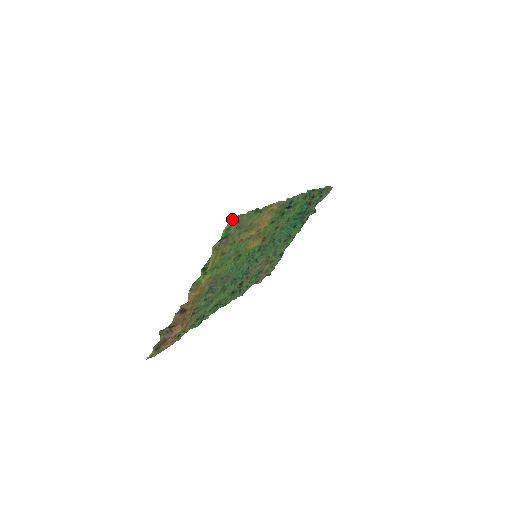
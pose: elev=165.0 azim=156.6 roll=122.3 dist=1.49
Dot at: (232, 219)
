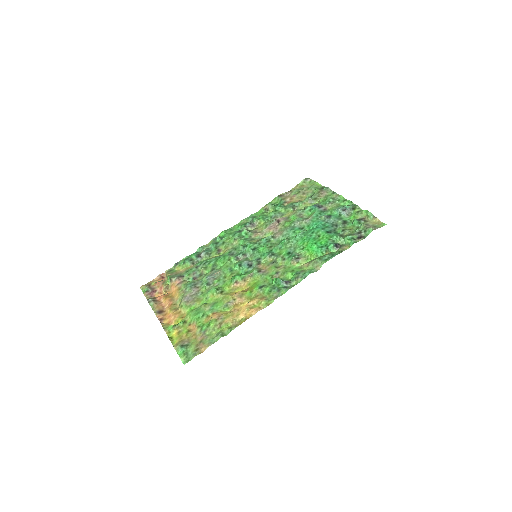
Dot at: (186, 361)
